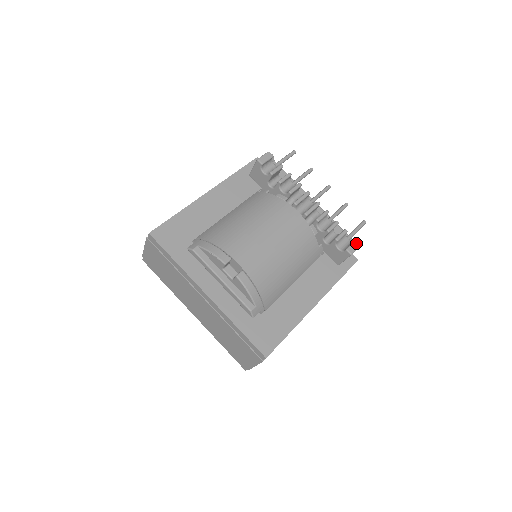
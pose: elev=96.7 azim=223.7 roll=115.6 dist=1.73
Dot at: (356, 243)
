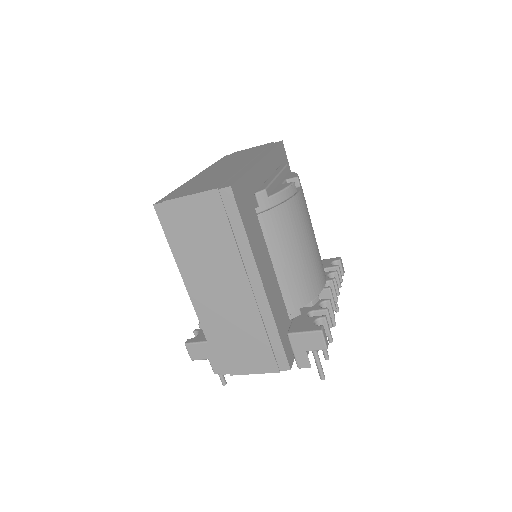
Dot at: (327, 342)
